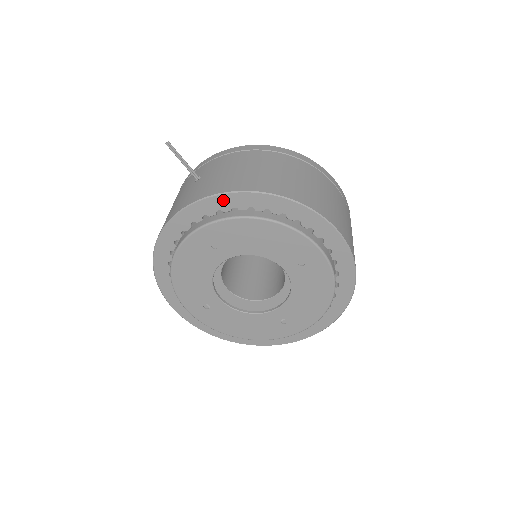
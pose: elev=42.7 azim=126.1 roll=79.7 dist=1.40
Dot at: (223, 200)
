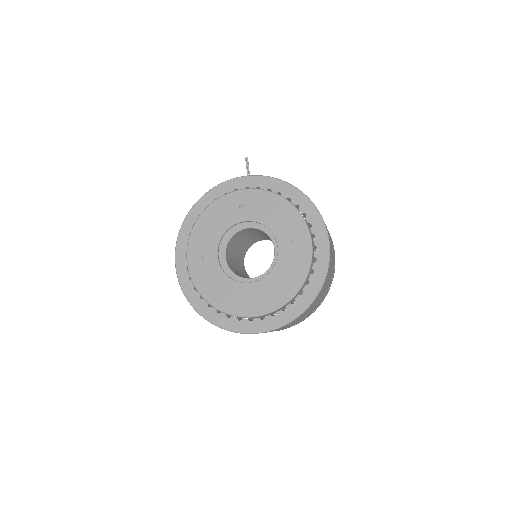
Dot at: (265, 181)
